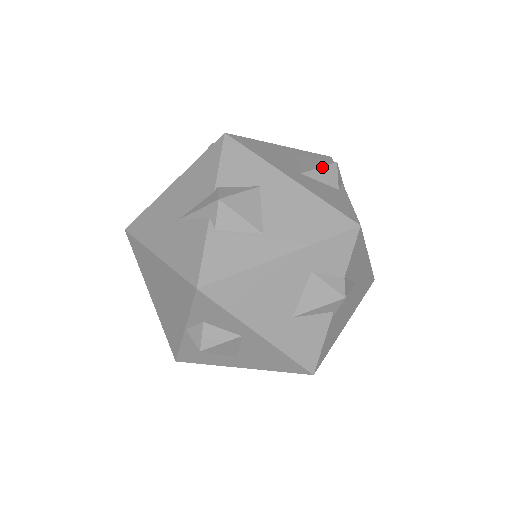
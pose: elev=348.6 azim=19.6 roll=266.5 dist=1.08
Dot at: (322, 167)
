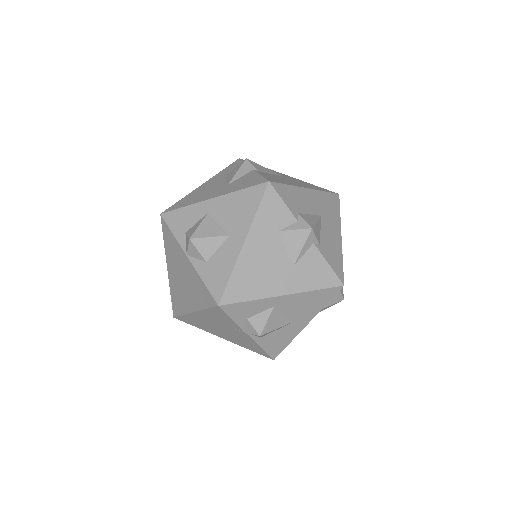
Dot at: occluded
